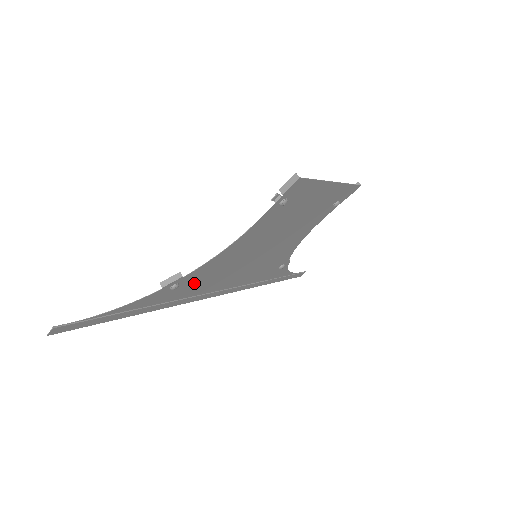
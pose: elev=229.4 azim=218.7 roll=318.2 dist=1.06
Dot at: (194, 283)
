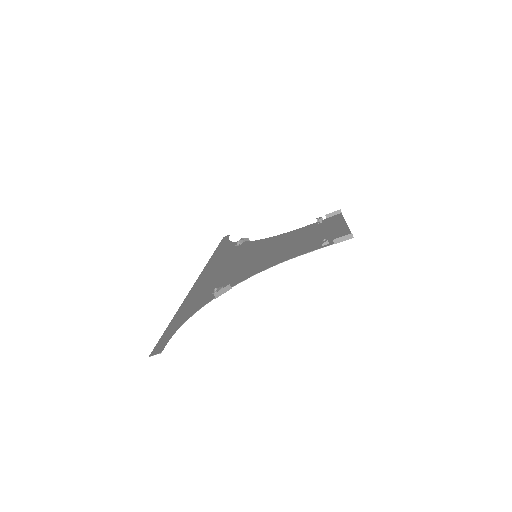
Dot at: (220, 284)
